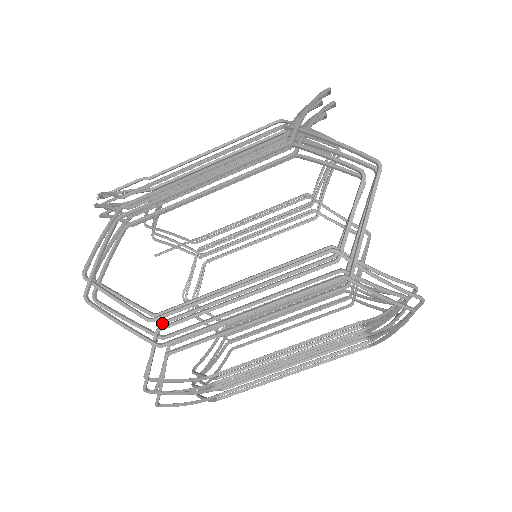
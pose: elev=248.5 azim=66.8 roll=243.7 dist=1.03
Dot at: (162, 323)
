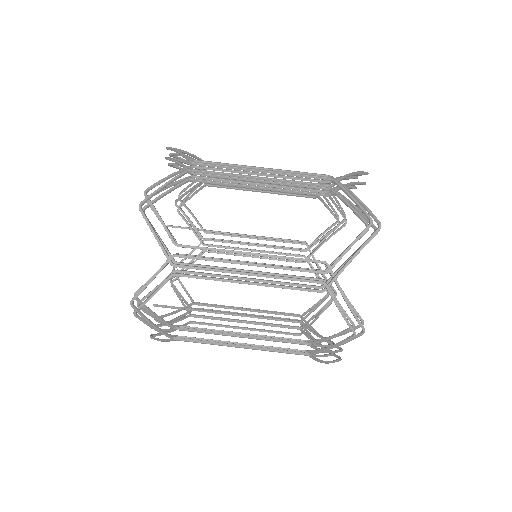
Dot at: (195, 175)
